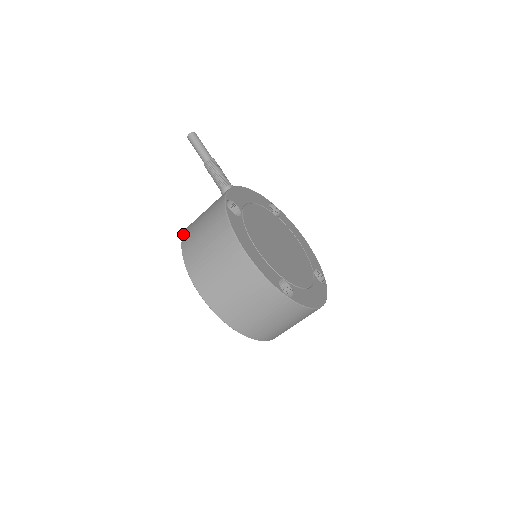
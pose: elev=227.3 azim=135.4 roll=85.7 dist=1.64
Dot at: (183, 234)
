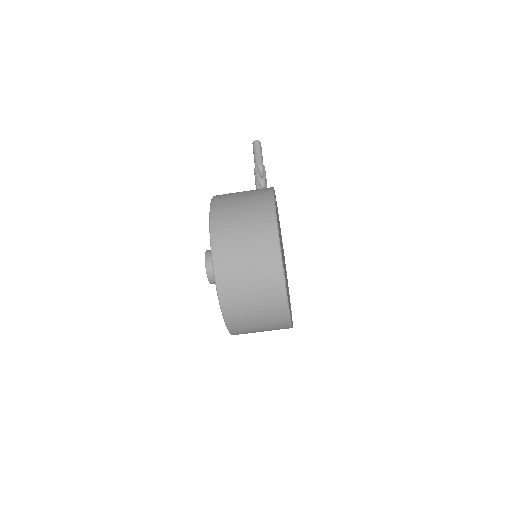
Dot at: occluded
